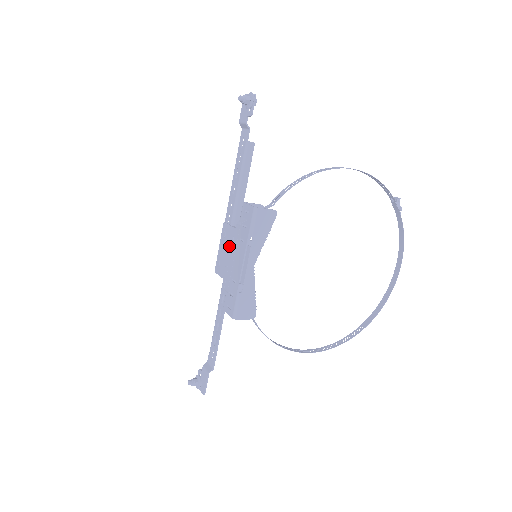
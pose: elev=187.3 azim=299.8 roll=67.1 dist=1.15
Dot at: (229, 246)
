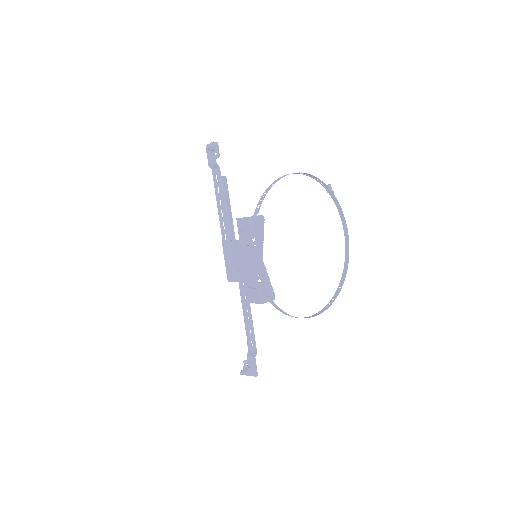
Dot at: (235, 255)
